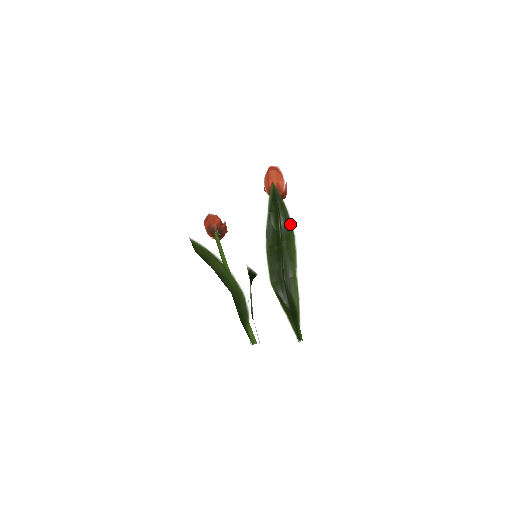
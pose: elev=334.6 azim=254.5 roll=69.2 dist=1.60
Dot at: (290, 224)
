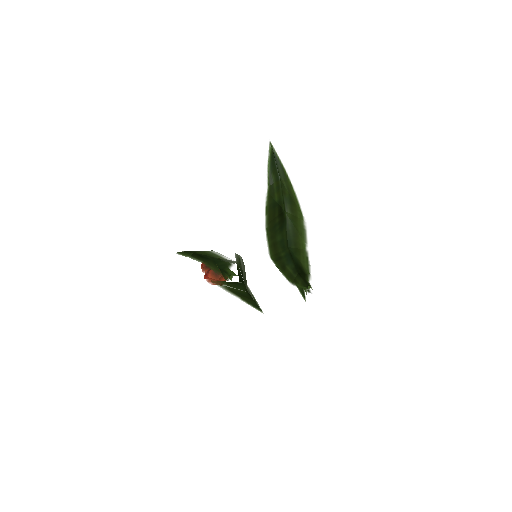
Dot at: (296, 201)
